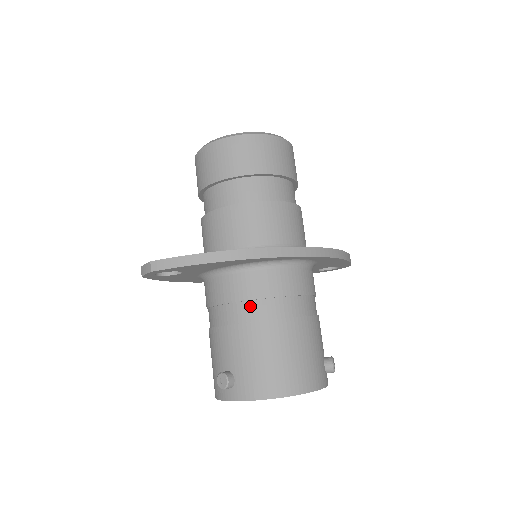
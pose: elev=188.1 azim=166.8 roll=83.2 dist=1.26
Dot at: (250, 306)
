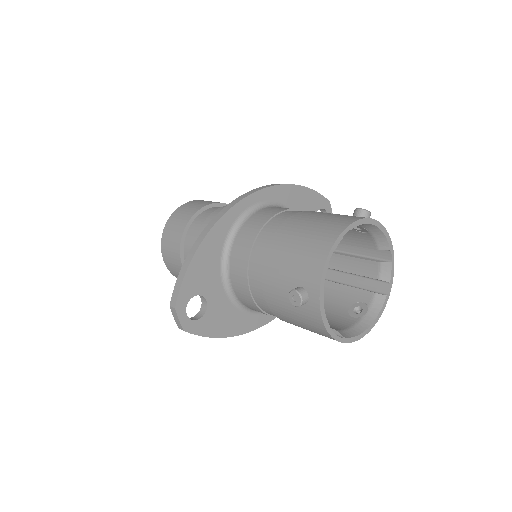
Dot at: (256, 249)
